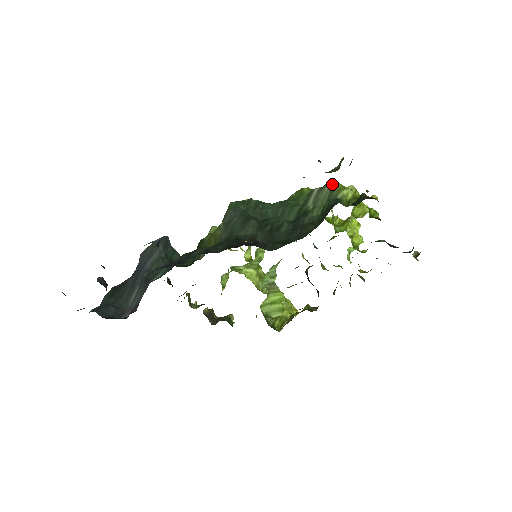
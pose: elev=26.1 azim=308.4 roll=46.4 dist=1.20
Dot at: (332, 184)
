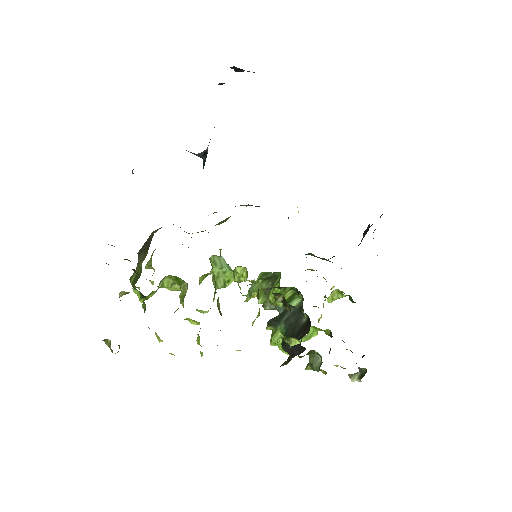
Dot at: (326, 259)
